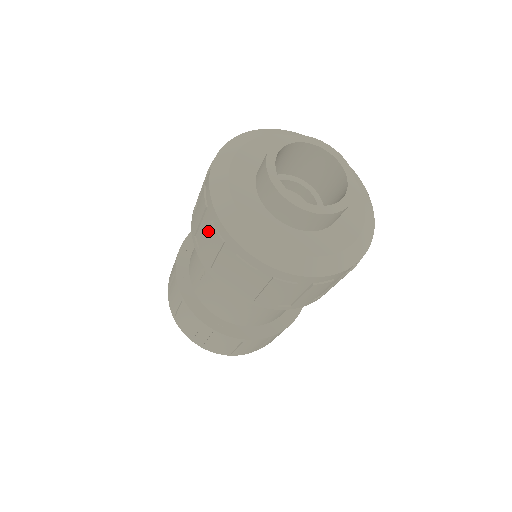
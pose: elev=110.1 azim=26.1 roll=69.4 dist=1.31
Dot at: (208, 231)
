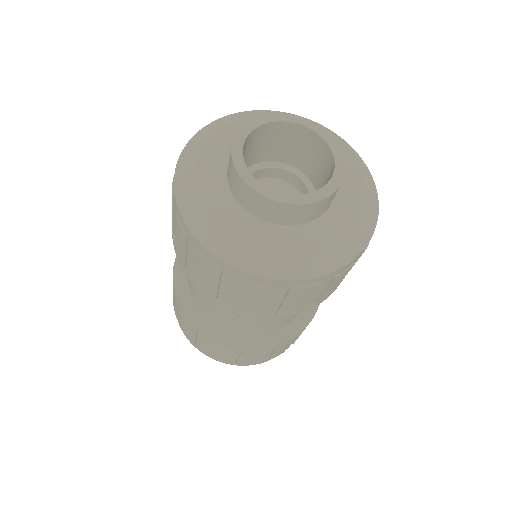
Dot at: (240, 289)
